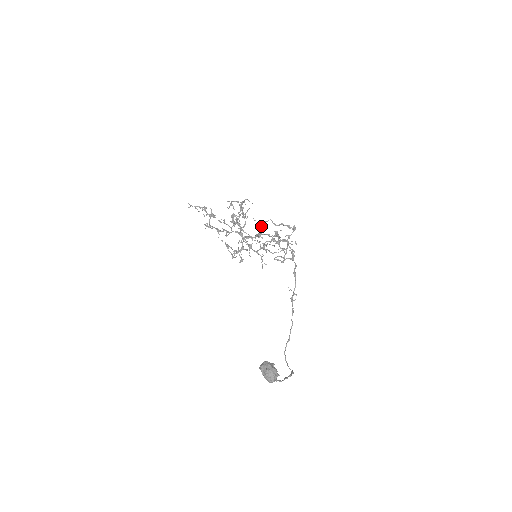
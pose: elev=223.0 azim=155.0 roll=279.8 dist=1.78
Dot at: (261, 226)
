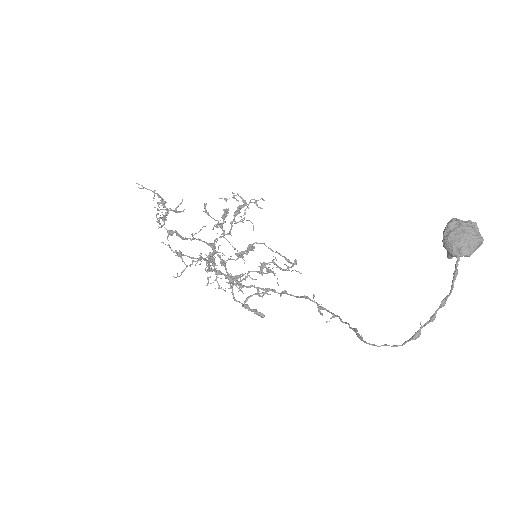
Dot at: (252, 244)
